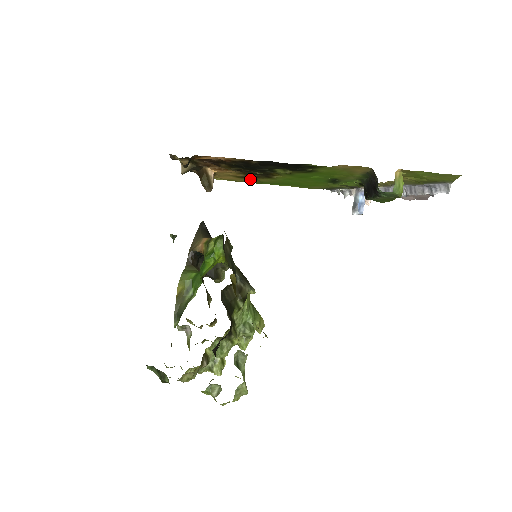
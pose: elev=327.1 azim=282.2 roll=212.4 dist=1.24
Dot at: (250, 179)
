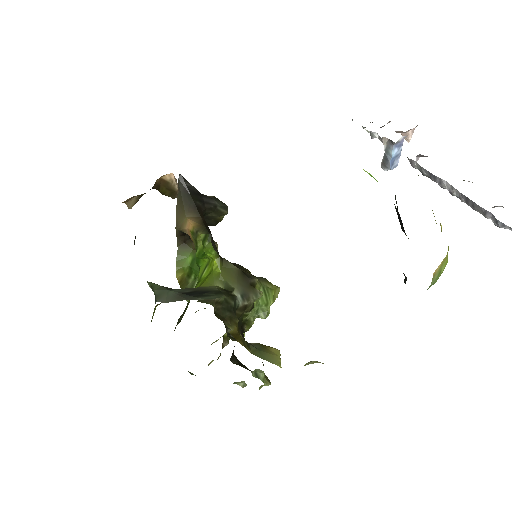
Dot at: occluded
